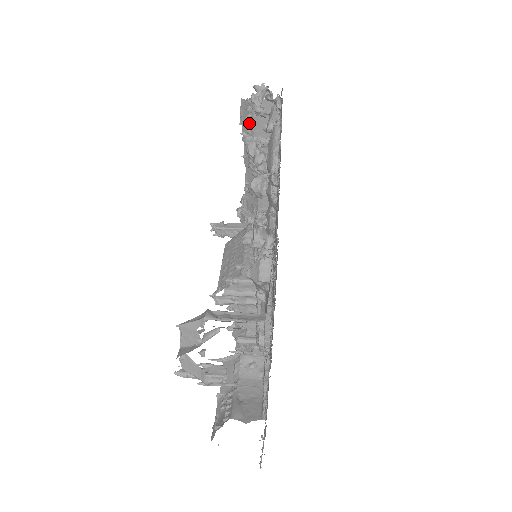
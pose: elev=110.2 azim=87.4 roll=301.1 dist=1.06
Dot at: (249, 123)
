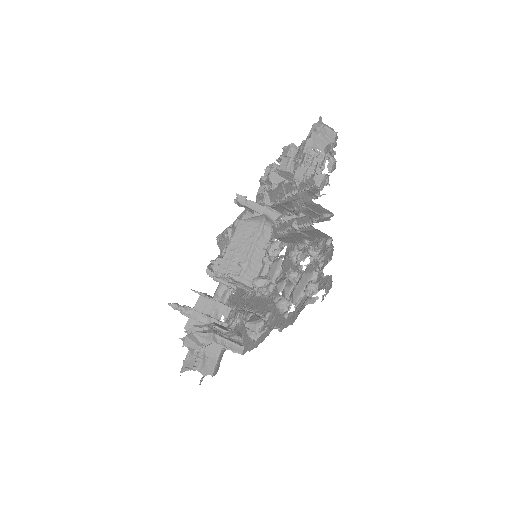
Dot at: (303, 227)
